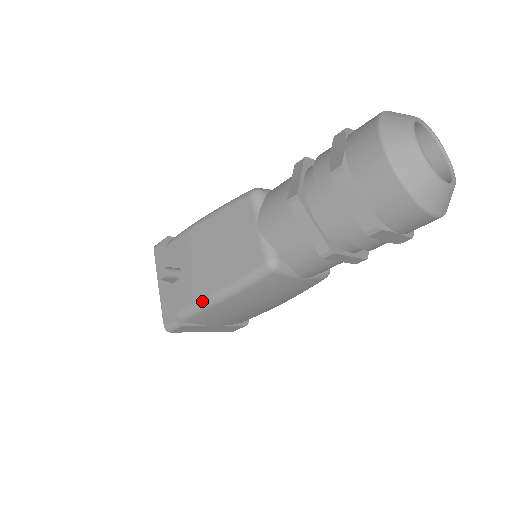
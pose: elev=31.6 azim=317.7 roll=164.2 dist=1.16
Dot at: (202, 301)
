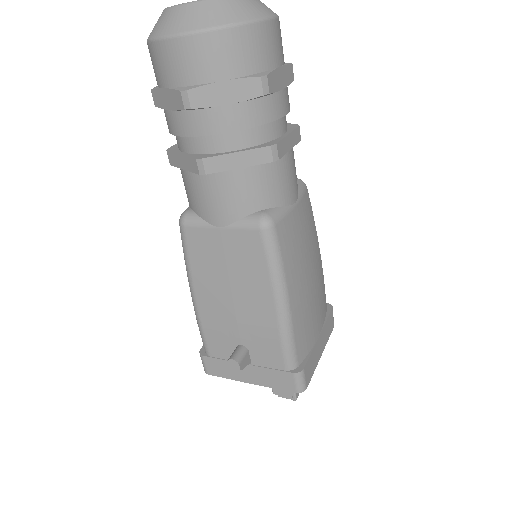
Dot at: (281, 329)
